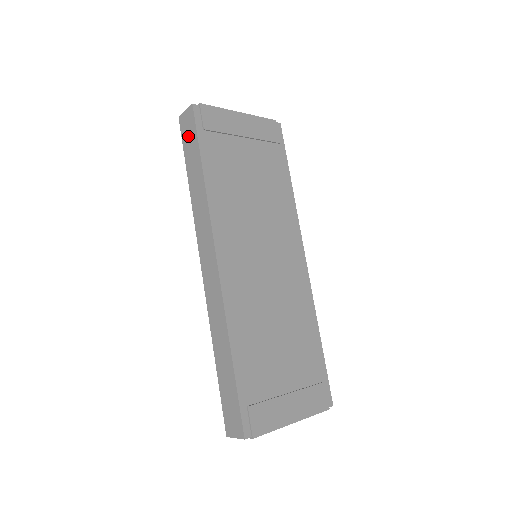
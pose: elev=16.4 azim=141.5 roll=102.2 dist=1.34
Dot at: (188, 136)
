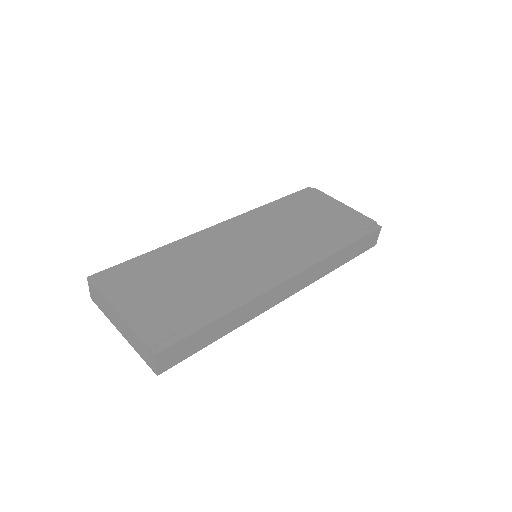
Dot at: occluded
